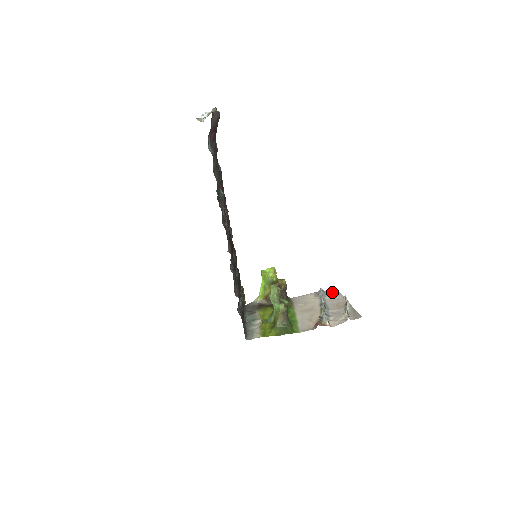
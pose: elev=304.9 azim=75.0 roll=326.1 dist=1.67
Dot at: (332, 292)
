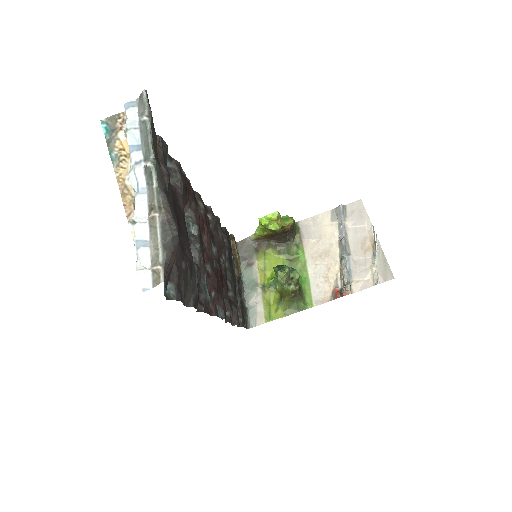
Dot at: (355, 210)
